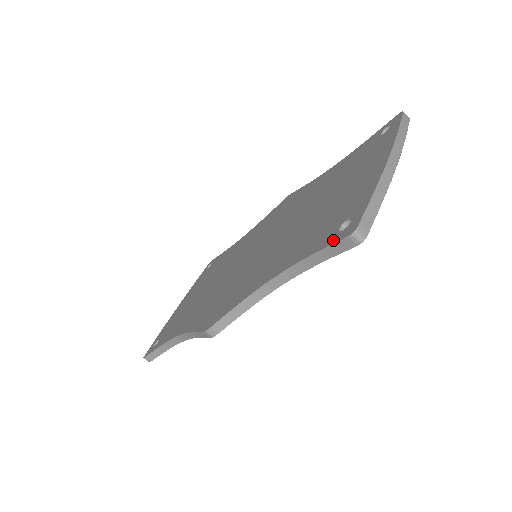
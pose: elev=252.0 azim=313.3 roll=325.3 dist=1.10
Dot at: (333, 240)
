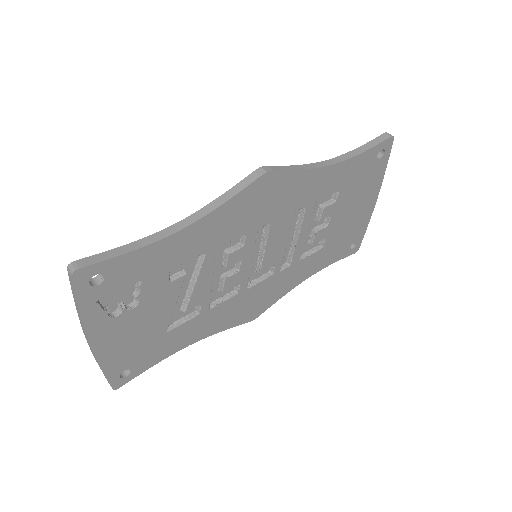
Dot at: (373, 142)
